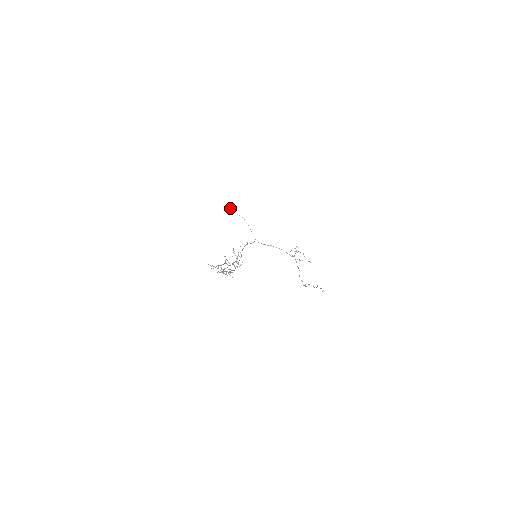
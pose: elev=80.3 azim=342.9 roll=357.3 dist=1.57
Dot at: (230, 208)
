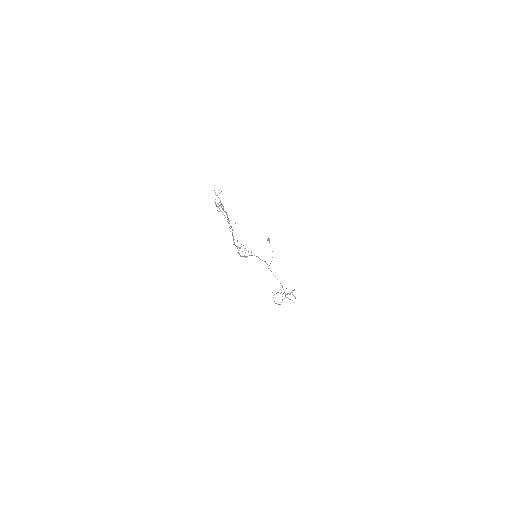
Dot at: (269, 239)
